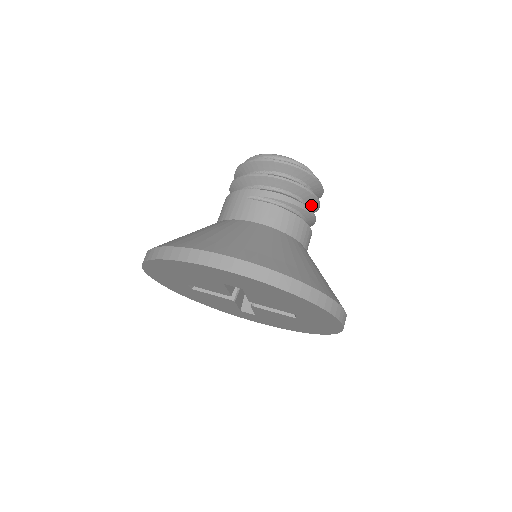
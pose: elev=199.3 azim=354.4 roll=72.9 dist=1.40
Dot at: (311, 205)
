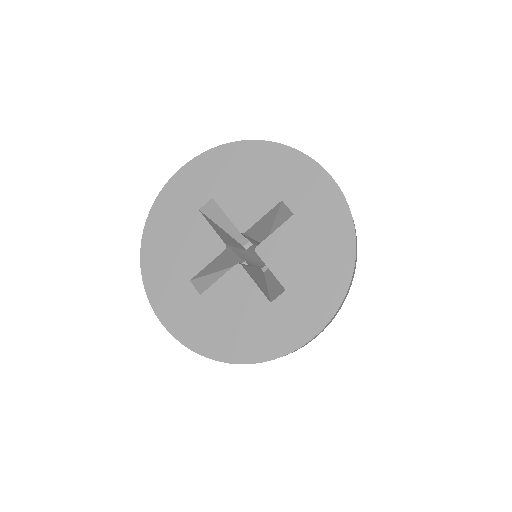
Dot at: occluded
